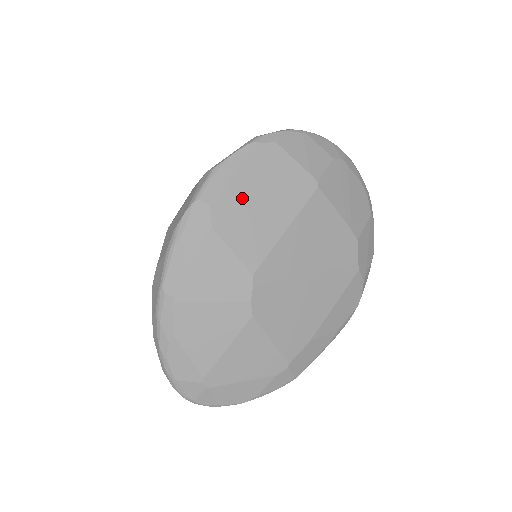
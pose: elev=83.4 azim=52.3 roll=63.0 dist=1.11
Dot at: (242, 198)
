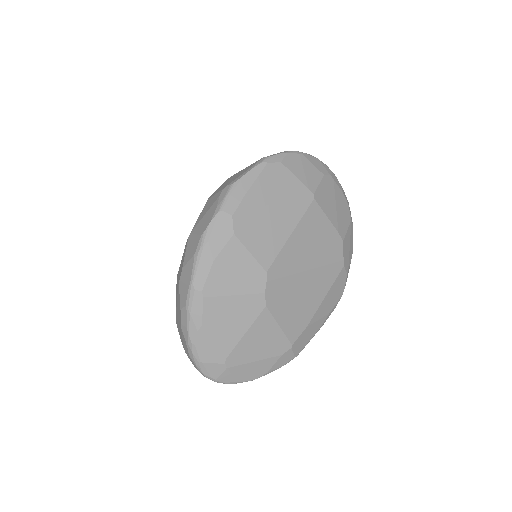
Dot at: (256, 209)
